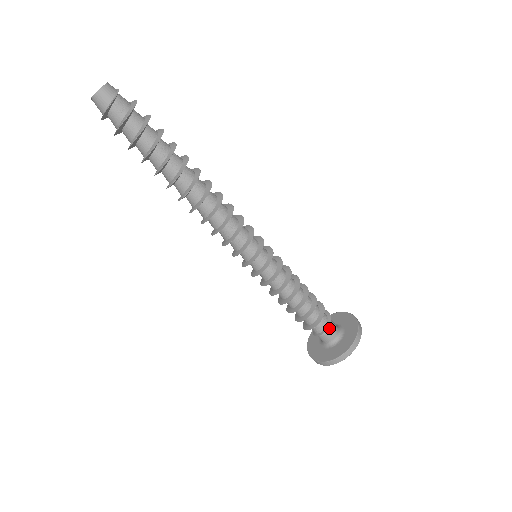
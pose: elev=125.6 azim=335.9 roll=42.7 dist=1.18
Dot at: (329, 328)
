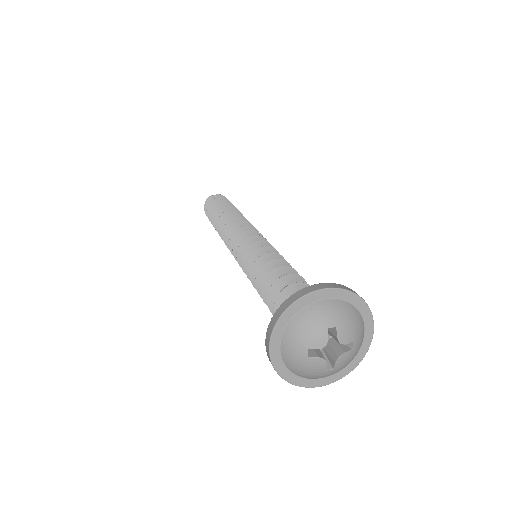
Dot at: occluded
